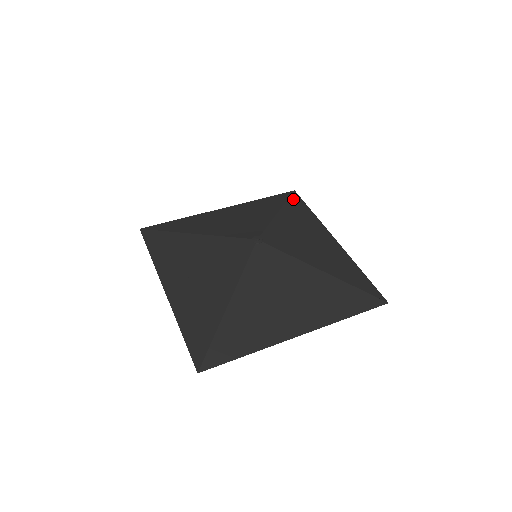
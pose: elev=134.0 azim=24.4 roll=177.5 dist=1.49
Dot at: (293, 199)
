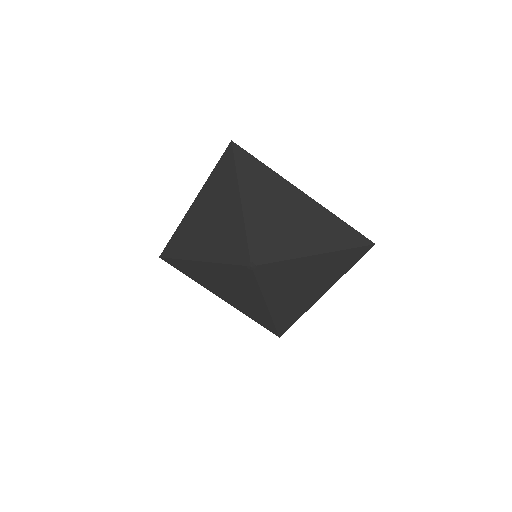
Dot at: (240, 163)
